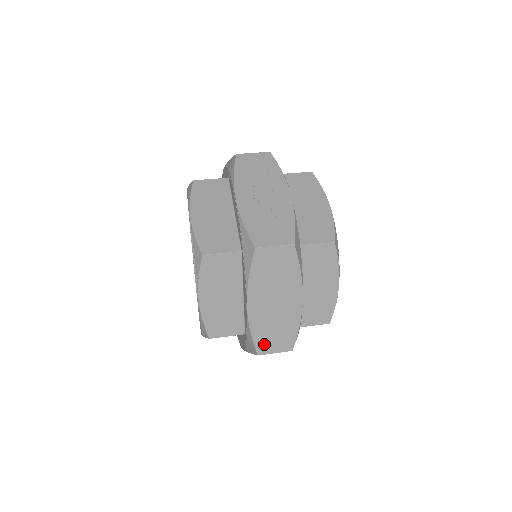
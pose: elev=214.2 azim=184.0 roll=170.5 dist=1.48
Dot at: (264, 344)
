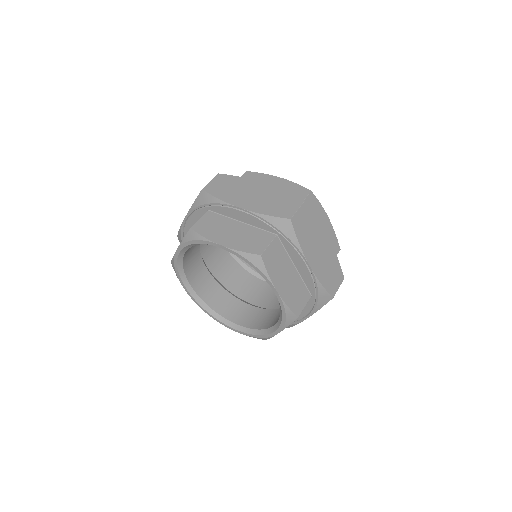
Dot at: (283, 212)
